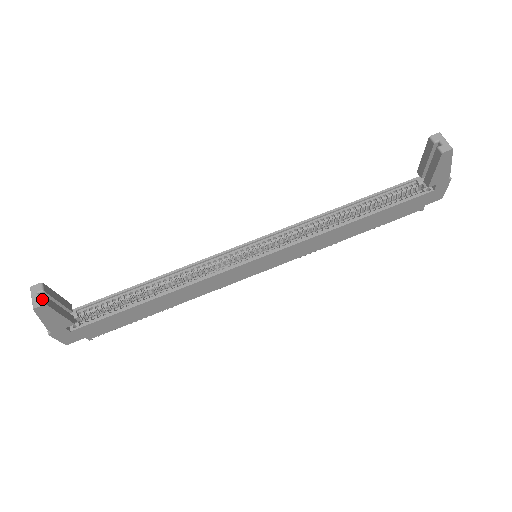
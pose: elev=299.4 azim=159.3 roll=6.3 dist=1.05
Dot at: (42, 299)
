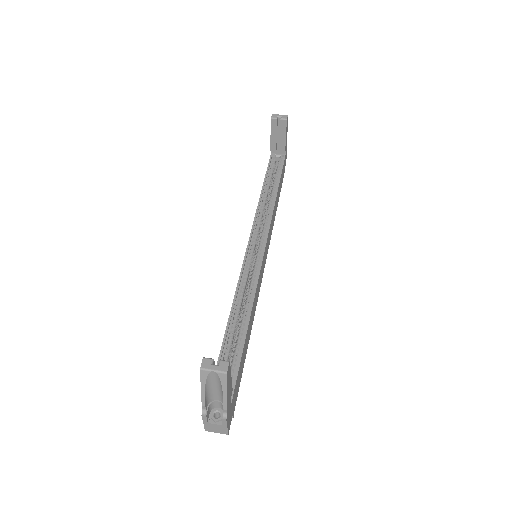
Dot at: (222, 362)
